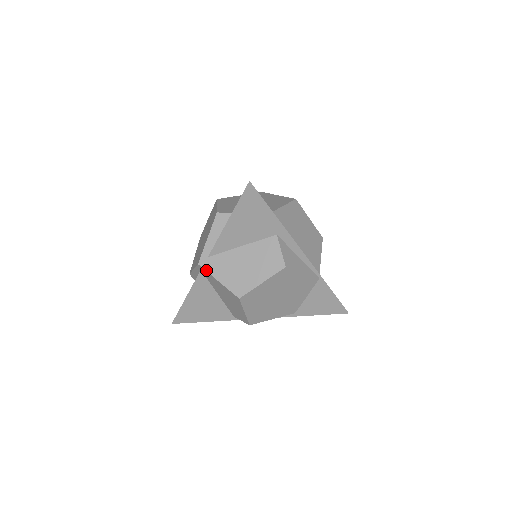
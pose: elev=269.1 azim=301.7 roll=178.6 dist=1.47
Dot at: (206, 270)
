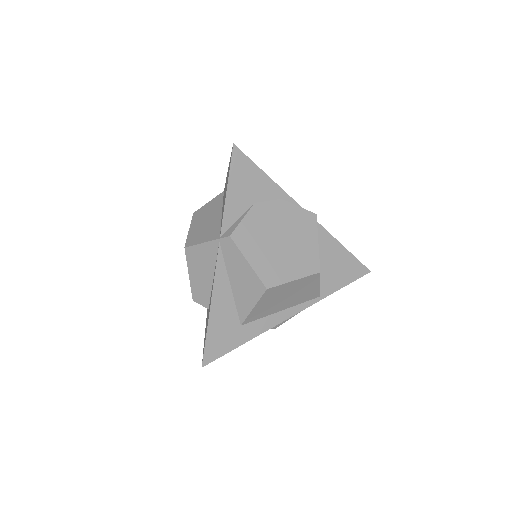
Dot at: occluded
